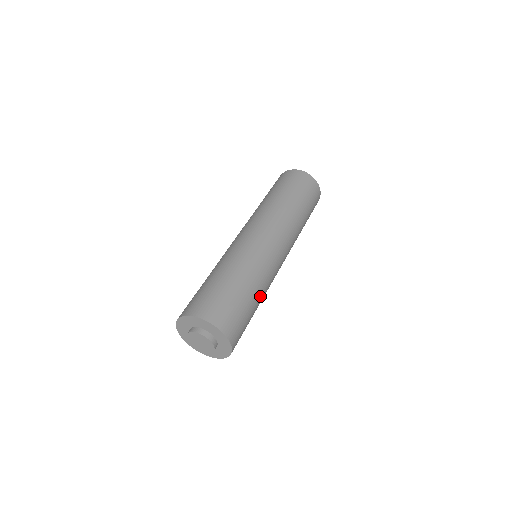
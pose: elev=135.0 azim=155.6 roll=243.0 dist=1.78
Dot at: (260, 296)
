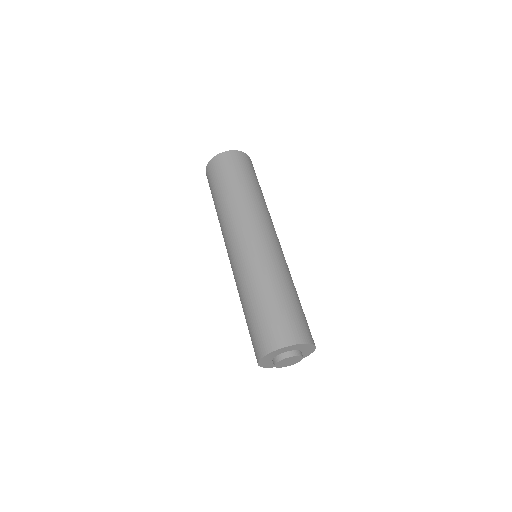
Dot at: occluded
